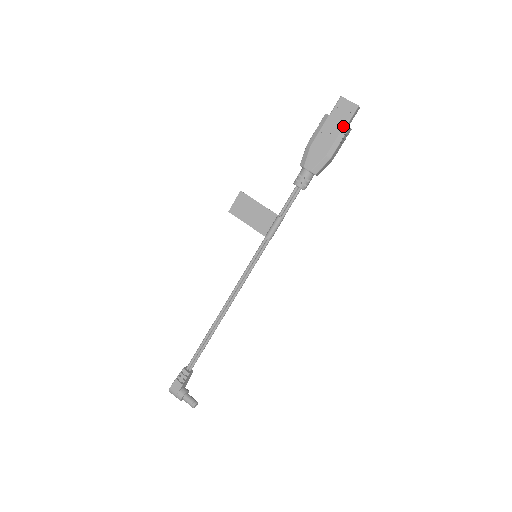
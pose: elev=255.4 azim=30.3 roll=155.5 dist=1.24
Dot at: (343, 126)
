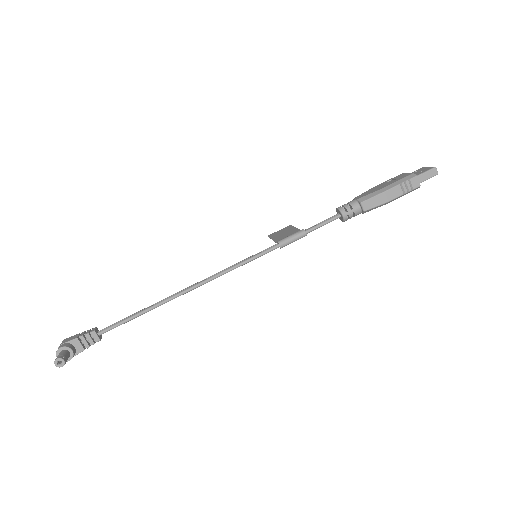
Dot at: (411, 174)
